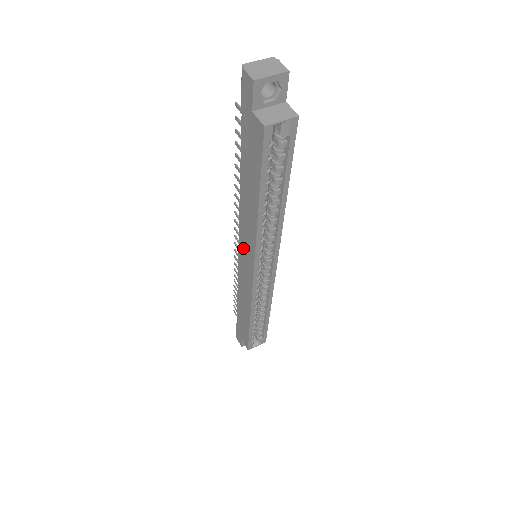
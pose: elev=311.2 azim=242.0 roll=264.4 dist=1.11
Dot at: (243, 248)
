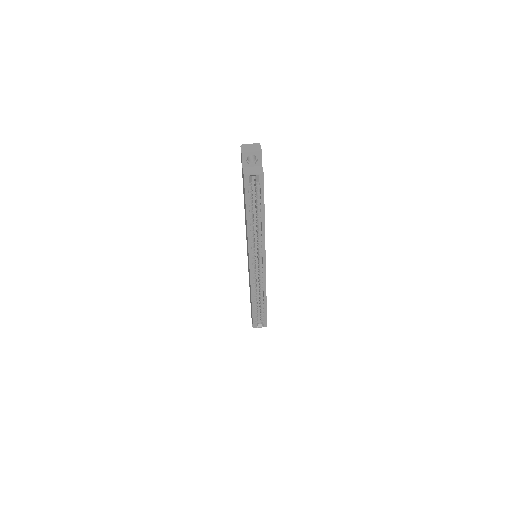
Dot at: (247, 248)
